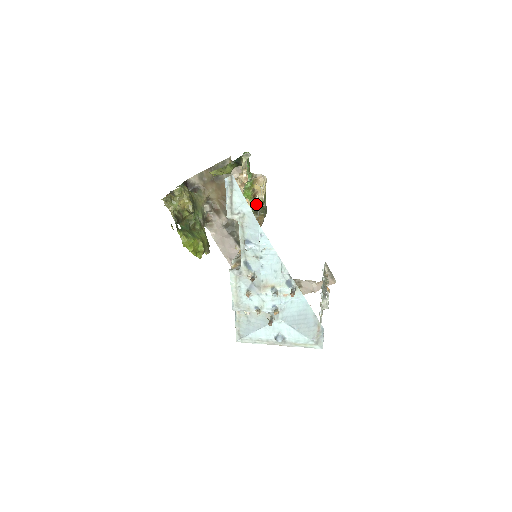
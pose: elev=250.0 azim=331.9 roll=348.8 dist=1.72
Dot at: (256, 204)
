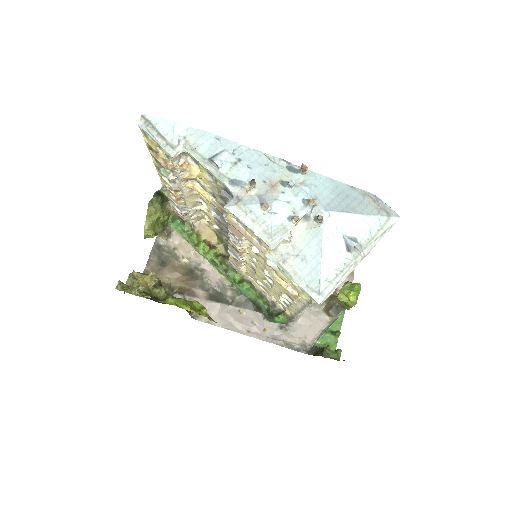
Dot at: (219, 253)
